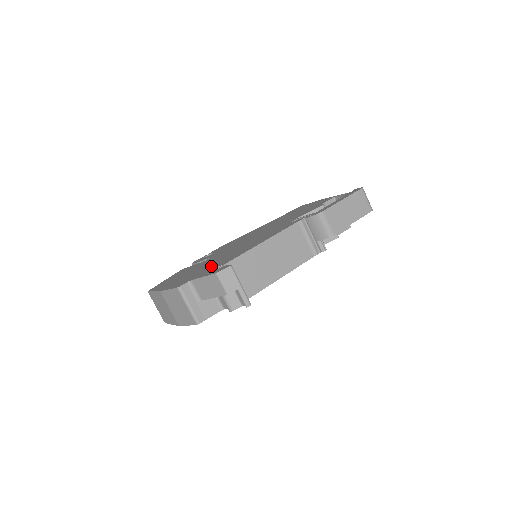
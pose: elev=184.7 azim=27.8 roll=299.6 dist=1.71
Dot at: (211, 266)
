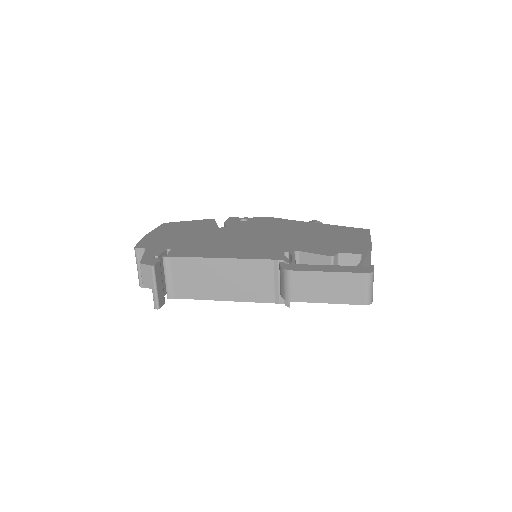
Dot at: (179, 245)
